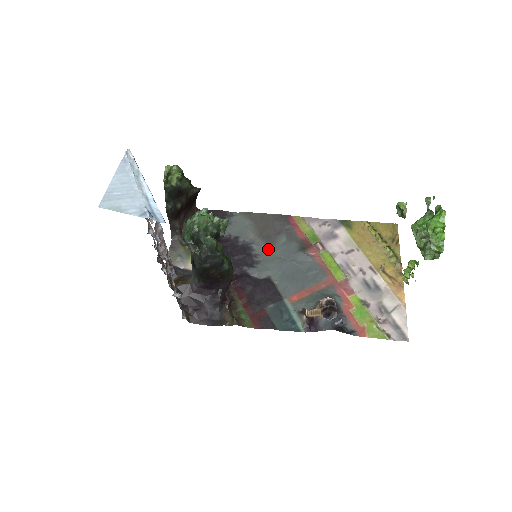
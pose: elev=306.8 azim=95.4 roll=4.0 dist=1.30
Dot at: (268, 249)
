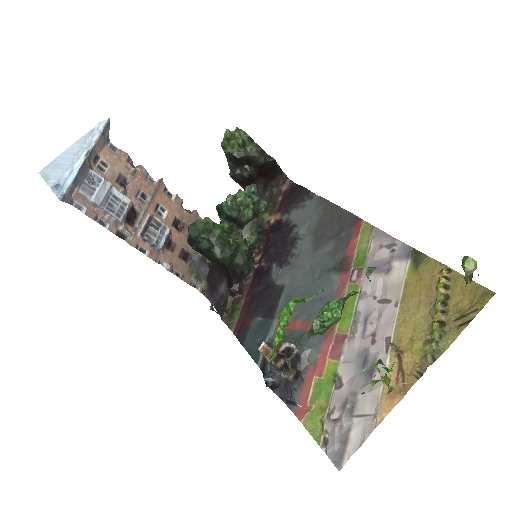
Dot at: (307, 253)
